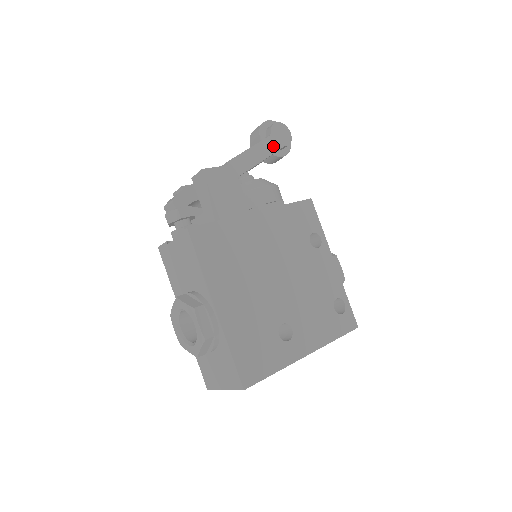
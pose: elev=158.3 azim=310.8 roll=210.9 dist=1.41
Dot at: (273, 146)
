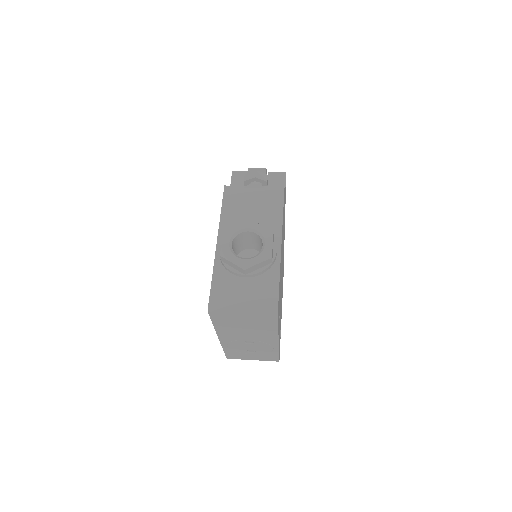
Dot at: occluded
